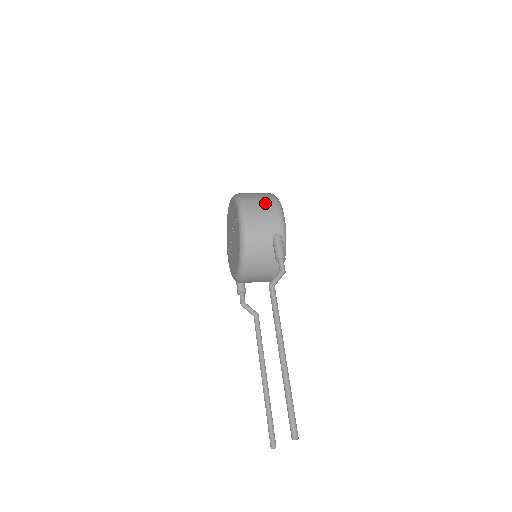
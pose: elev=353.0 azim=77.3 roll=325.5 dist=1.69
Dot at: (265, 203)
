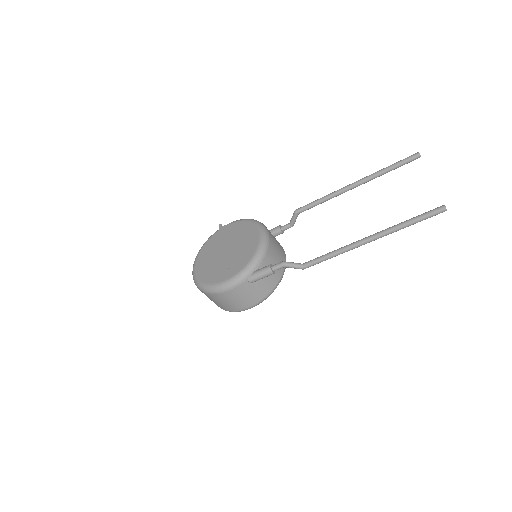
Dot at: occluded
